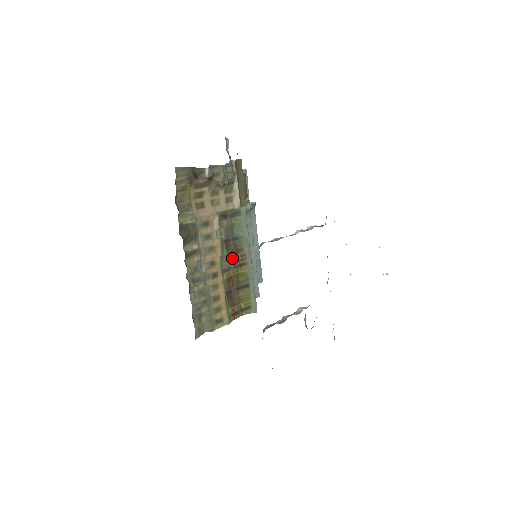
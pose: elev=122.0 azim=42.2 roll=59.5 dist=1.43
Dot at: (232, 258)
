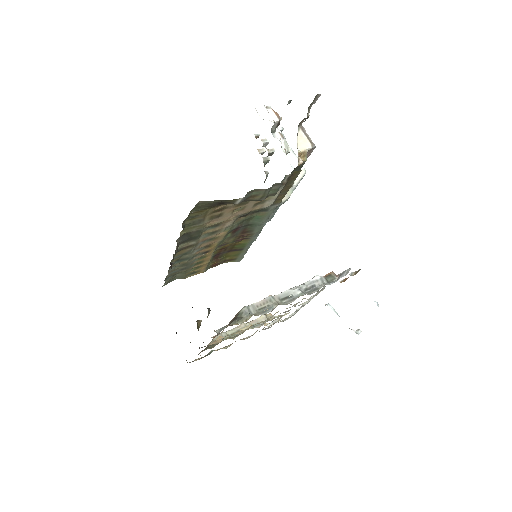
Dot at: (235, 237)
